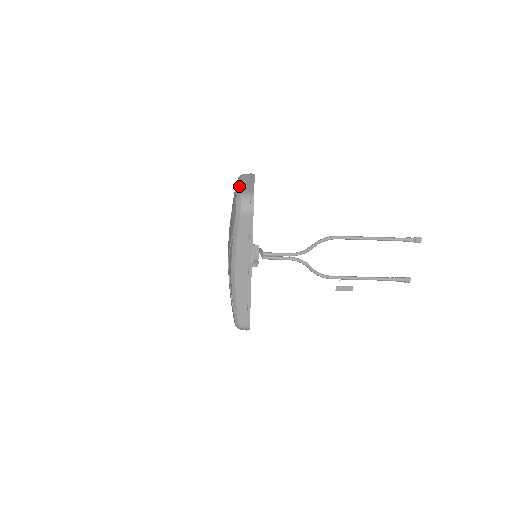
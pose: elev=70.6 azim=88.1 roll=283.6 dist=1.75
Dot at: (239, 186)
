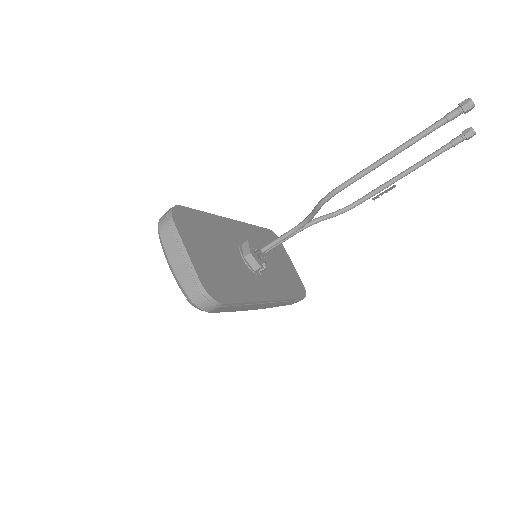
Dot at: (174, 274)
